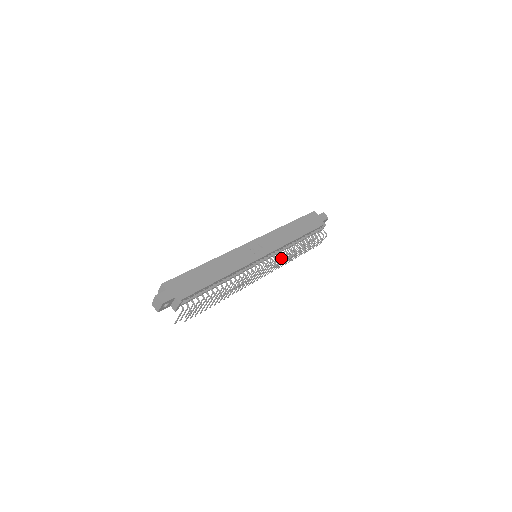
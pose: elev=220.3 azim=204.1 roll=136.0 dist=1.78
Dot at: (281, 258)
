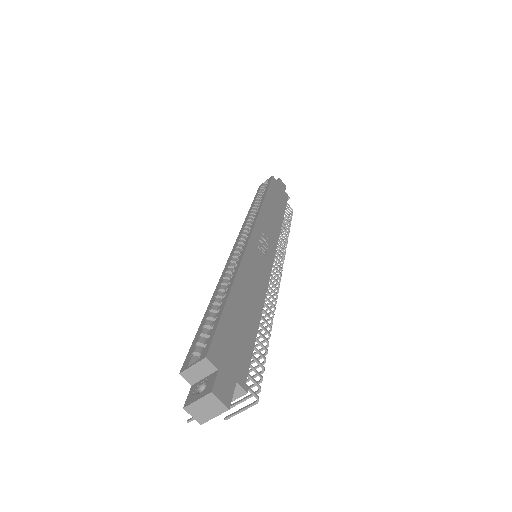
Dot at: (283, 256)
